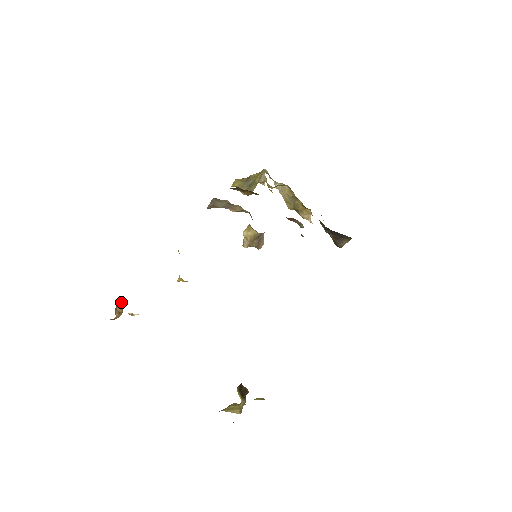
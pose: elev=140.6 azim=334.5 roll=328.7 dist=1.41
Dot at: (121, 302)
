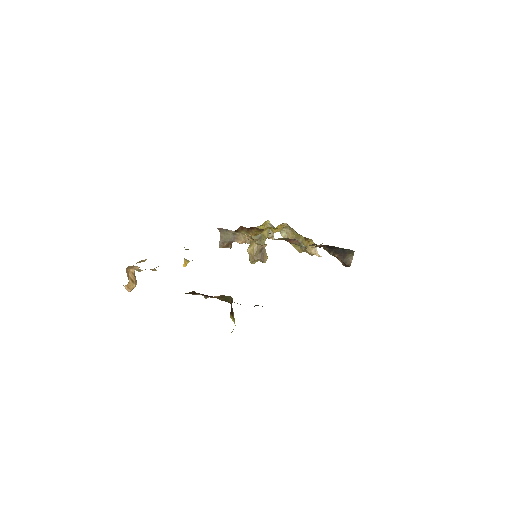
Dot at: (133, 271)
